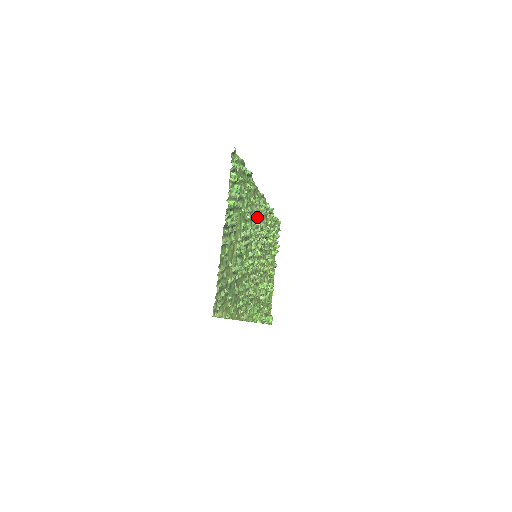
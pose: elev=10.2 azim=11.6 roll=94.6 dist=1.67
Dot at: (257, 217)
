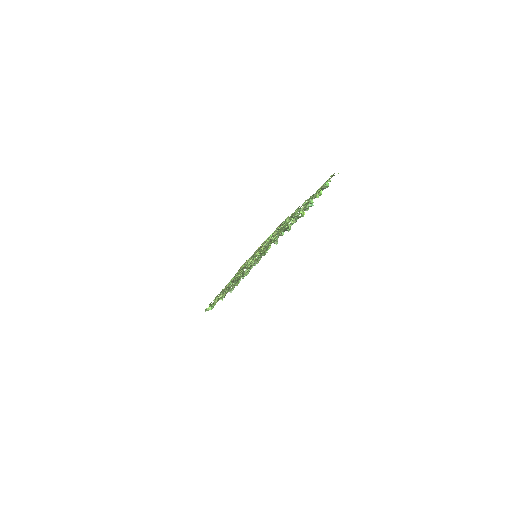
Dot at: occluded
